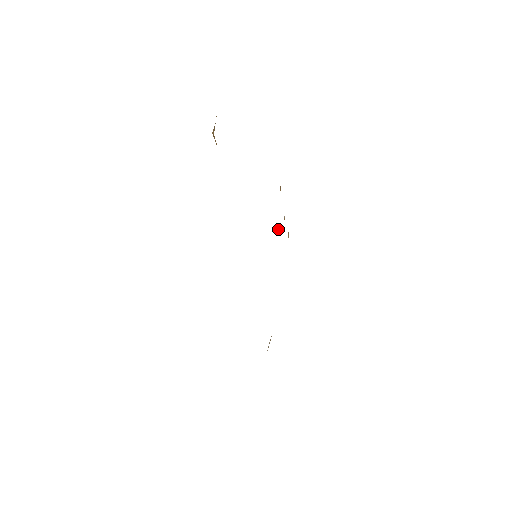
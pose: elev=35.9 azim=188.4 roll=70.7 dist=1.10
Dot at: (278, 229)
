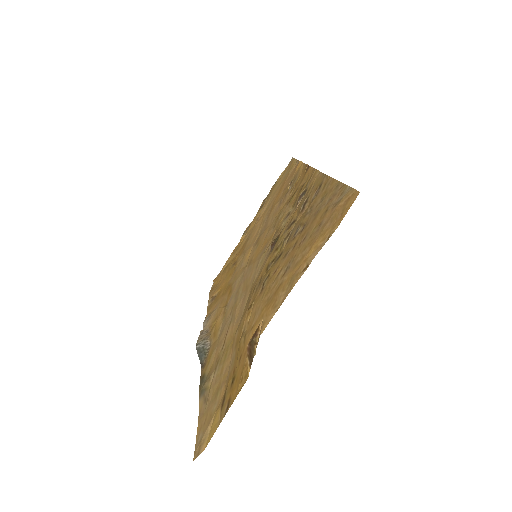
Dot at: (288, 186)
